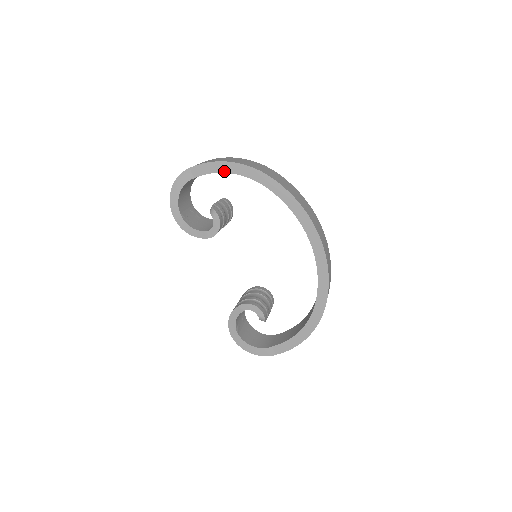
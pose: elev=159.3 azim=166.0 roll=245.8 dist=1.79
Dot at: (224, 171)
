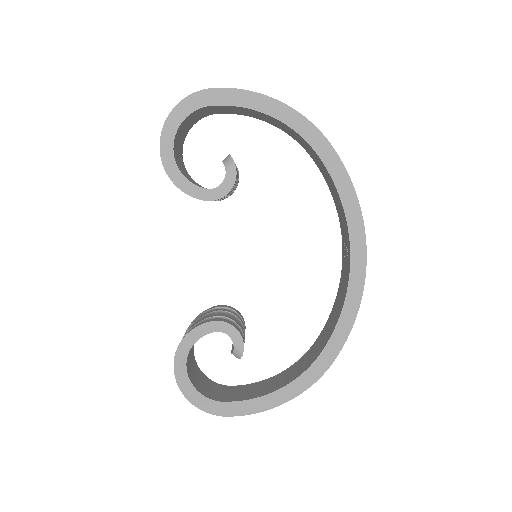
Dot at: (267, 112)
